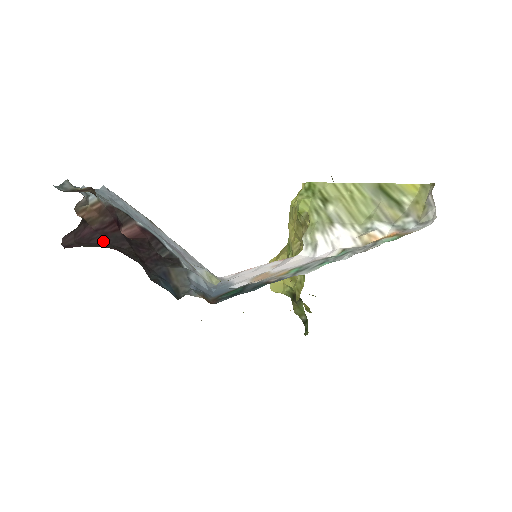
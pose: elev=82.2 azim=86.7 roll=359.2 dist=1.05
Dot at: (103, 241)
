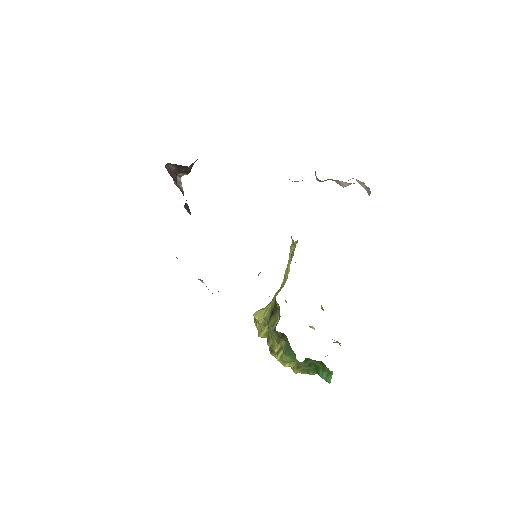
Dot at: occluded
